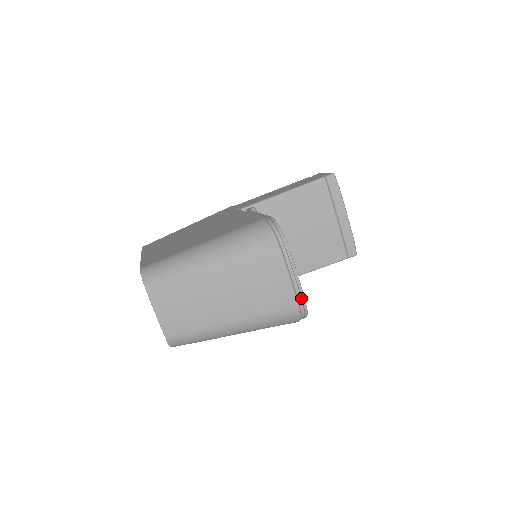
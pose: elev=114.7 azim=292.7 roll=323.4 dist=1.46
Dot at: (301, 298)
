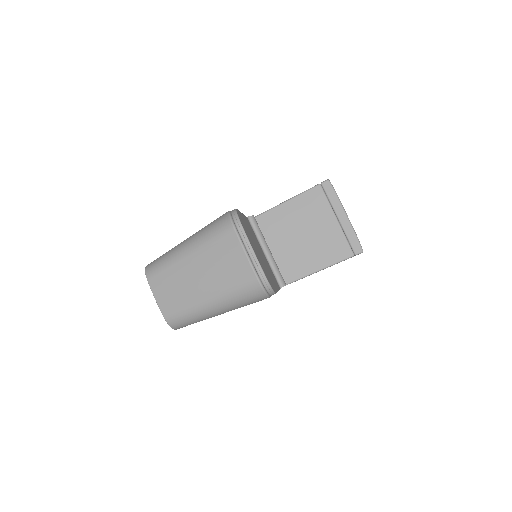
Dot at: (260, 271)
